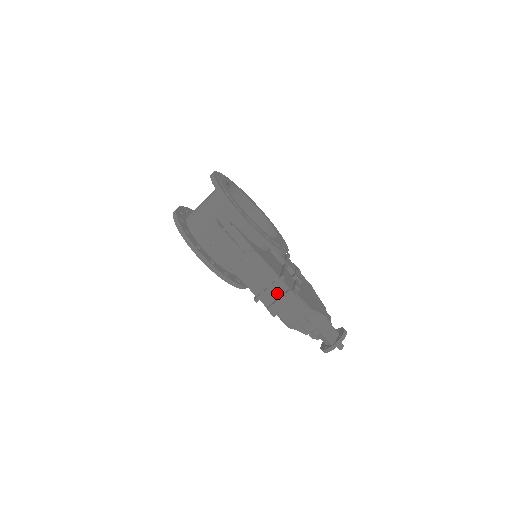
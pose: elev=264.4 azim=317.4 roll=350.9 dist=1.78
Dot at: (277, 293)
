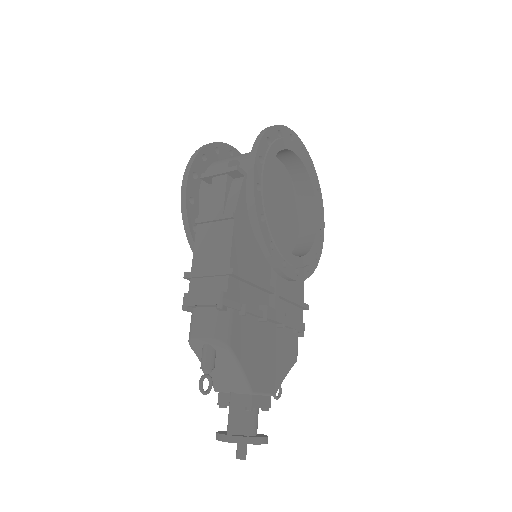
Dot at: (211, 286)
